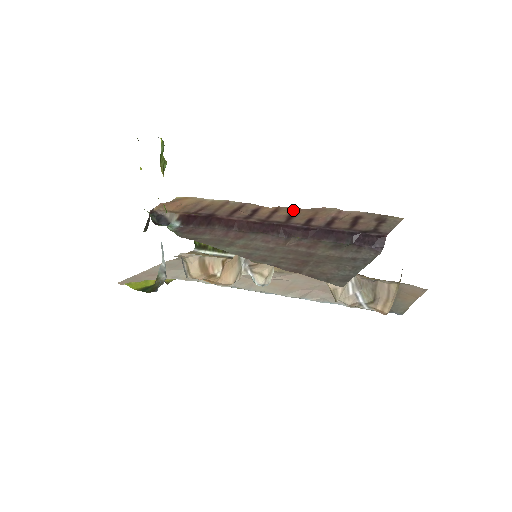
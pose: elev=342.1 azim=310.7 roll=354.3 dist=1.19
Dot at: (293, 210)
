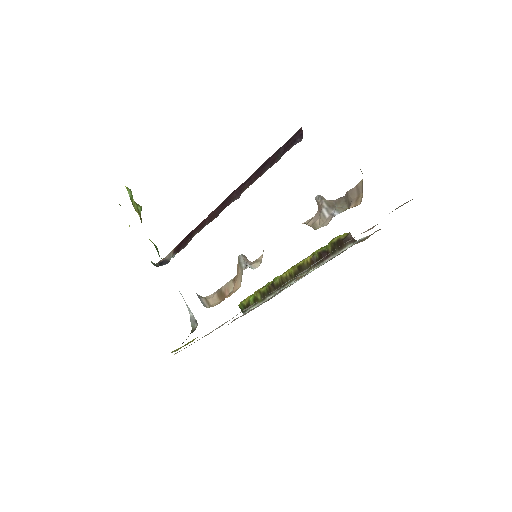
Dot at: occluded
